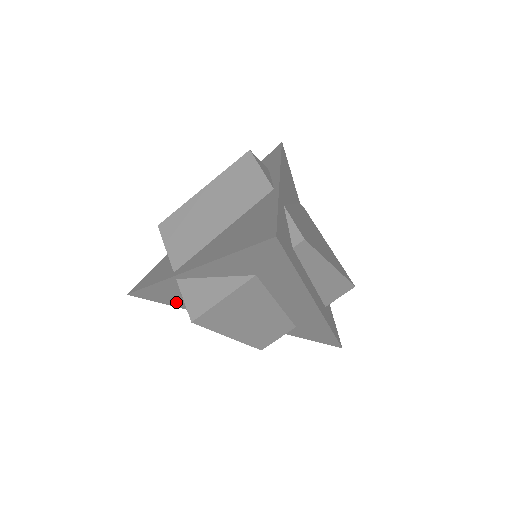
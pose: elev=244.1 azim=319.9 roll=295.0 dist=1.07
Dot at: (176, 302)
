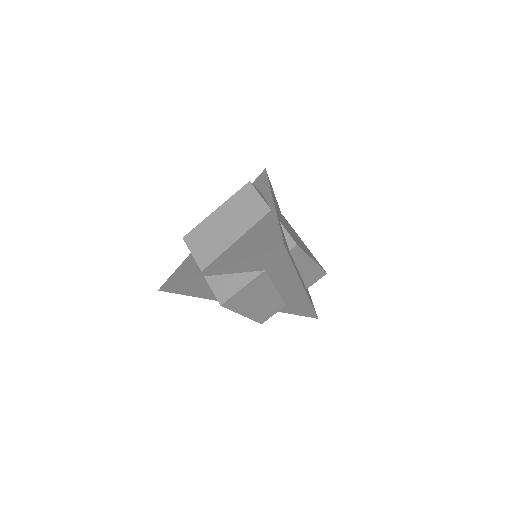
Dot at: (197, 293)
